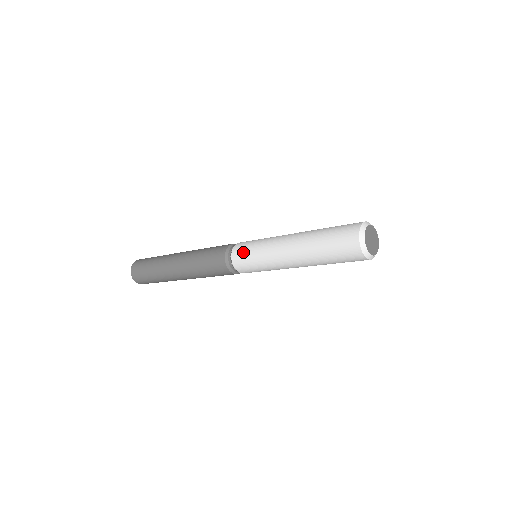
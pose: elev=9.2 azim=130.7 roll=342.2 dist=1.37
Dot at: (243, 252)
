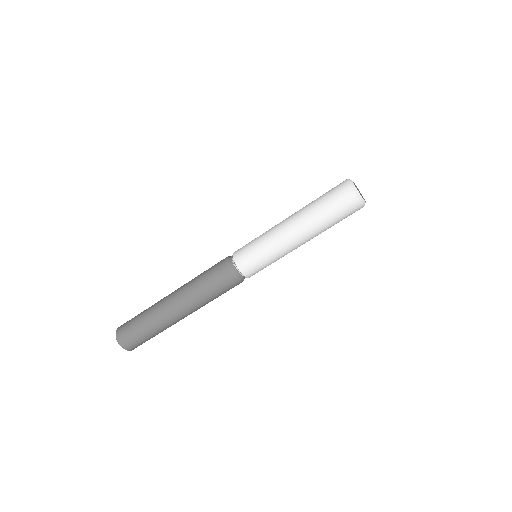
Dot at: (245, 250)
